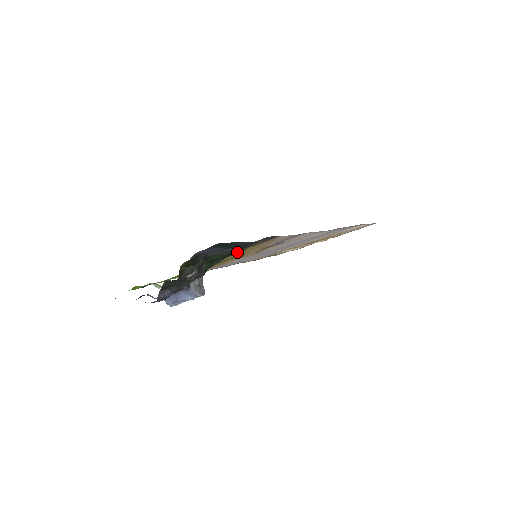
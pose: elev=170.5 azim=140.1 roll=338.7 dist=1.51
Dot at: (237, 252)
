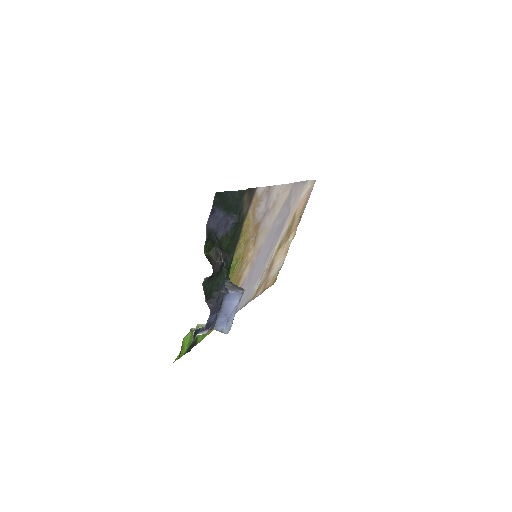
Dot at: (238, 236)
